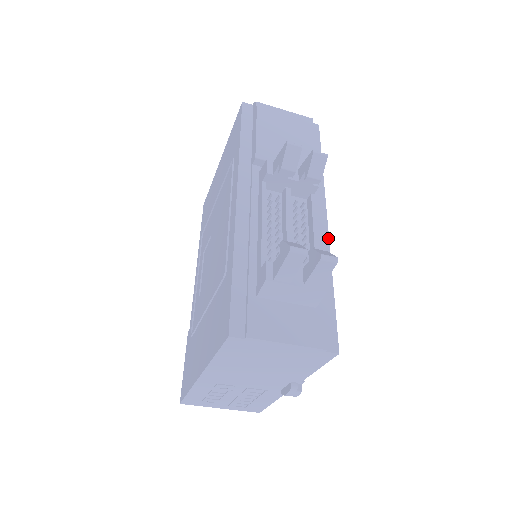
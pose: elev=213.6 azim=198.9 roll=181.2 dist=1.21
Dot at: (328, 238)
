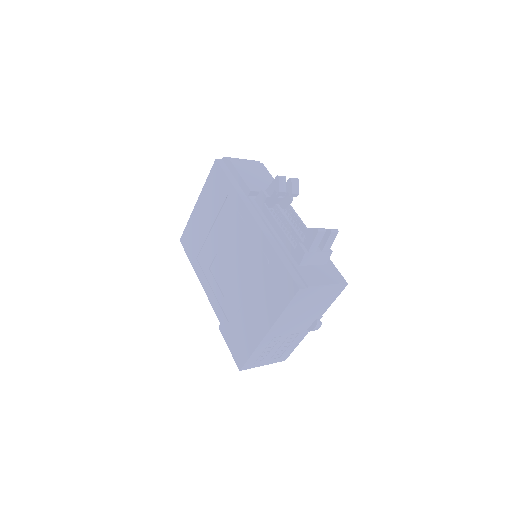
Dot at: occluded
